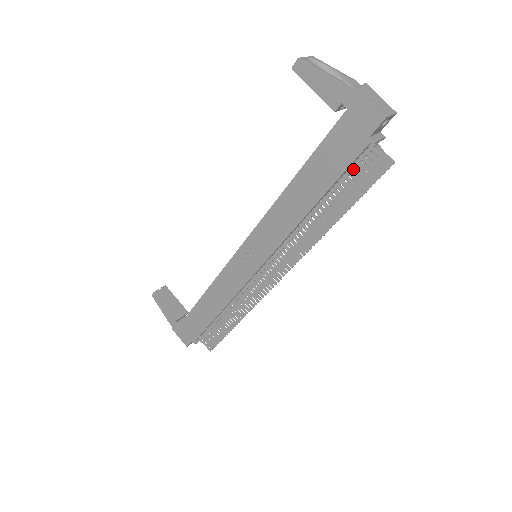
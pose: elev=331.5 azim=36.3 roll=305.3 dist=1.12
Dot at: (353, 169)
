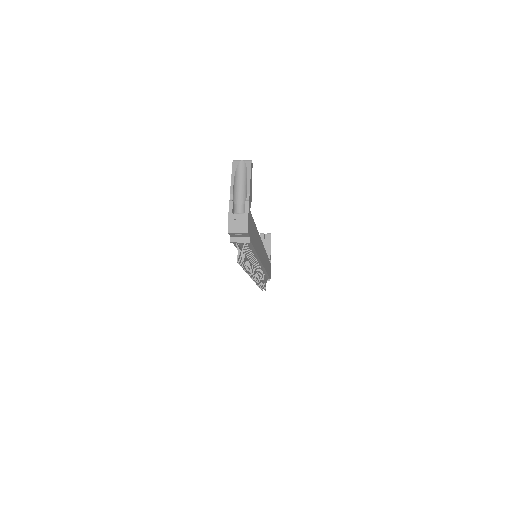
Dot at: occluded
